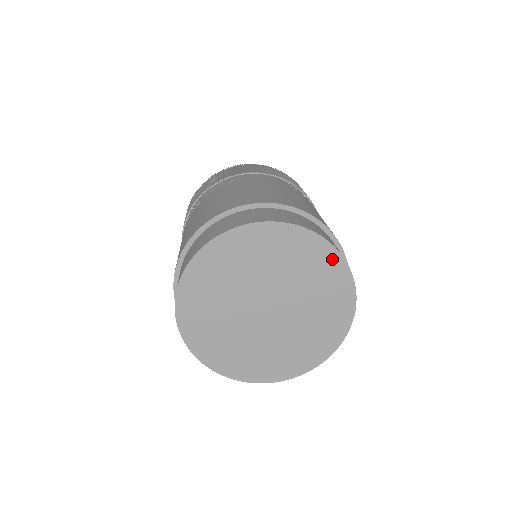
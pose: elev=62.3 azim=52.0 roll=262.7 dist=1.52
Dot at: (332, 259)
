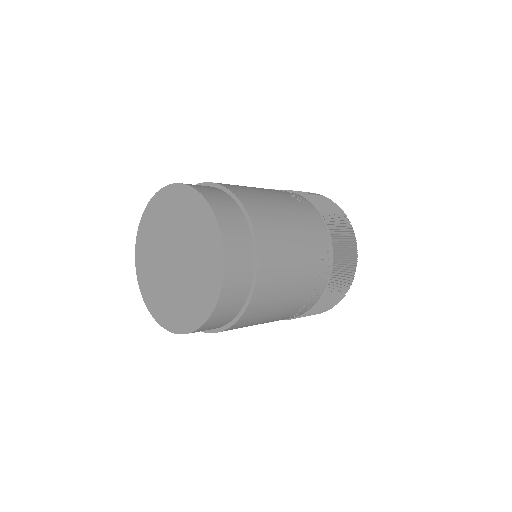
Dot at: (217, 277)
